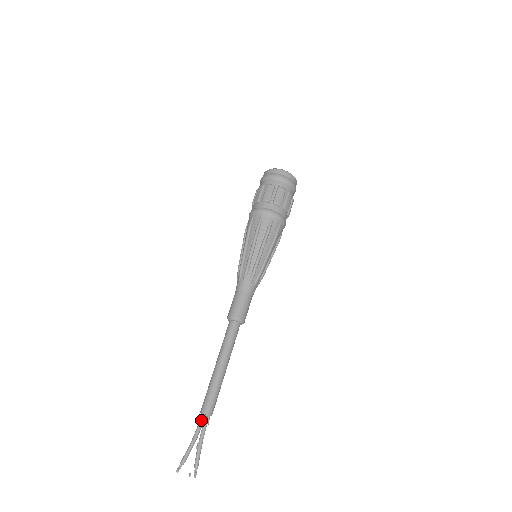
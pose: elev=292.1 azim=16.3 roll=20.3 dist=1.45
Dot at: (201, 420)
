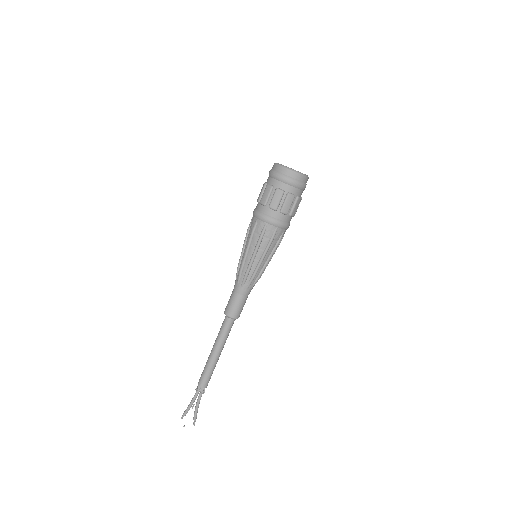
Dot at: (197, 389)
